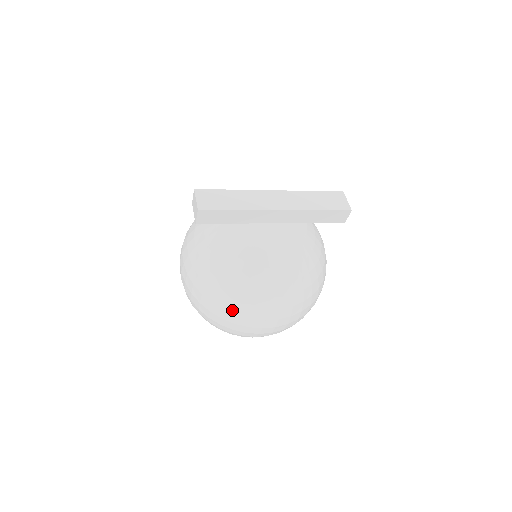
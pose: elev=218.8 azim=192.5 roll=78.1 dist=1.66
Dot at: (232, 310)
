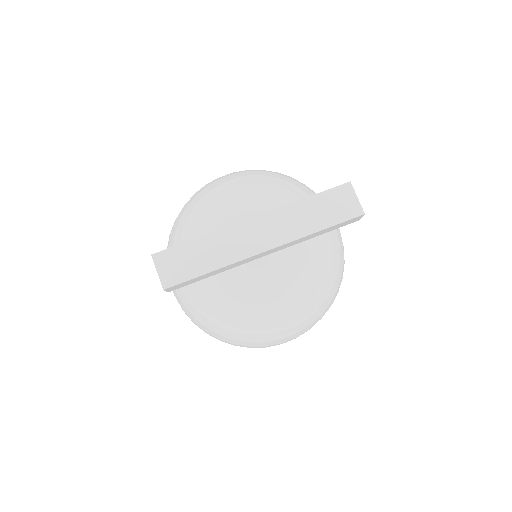
Dot at: (242, 344)
